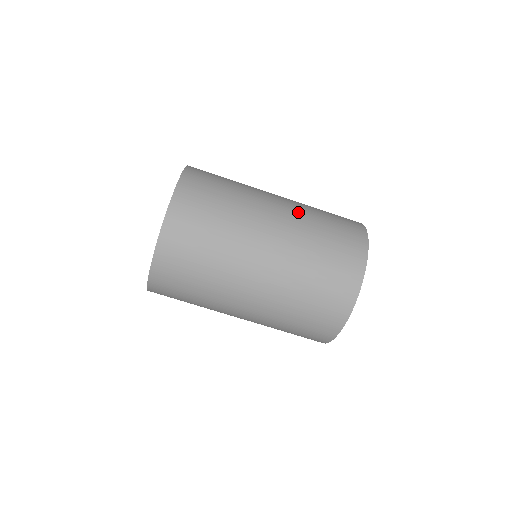
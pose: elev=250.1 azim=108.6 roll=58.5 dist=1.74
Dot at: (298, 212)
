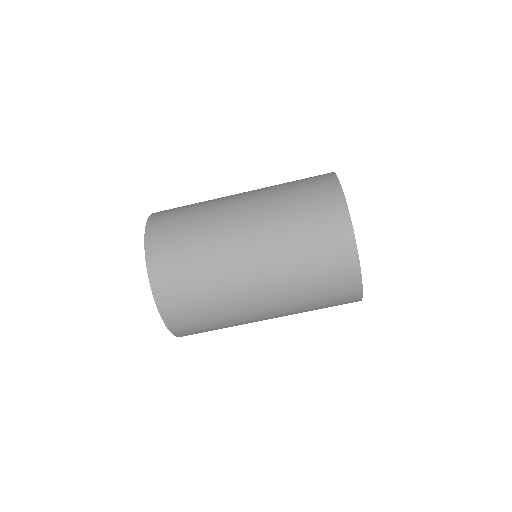
Dot at: (262, 193)
